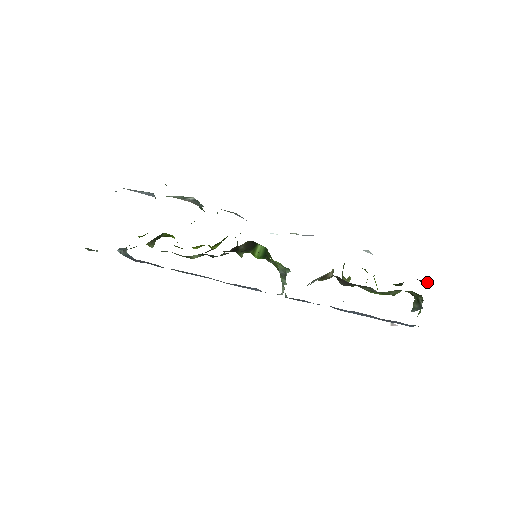
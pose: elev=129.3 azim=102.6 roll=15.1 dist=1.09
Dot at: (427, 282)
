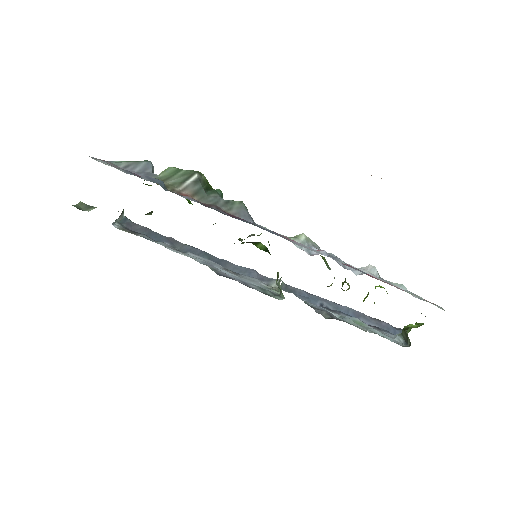
Dot at: occluded
